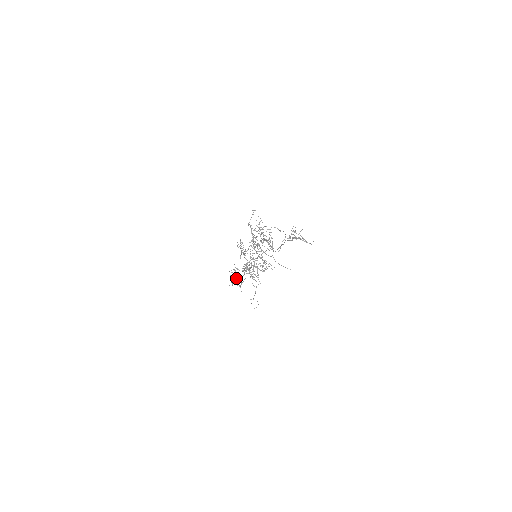
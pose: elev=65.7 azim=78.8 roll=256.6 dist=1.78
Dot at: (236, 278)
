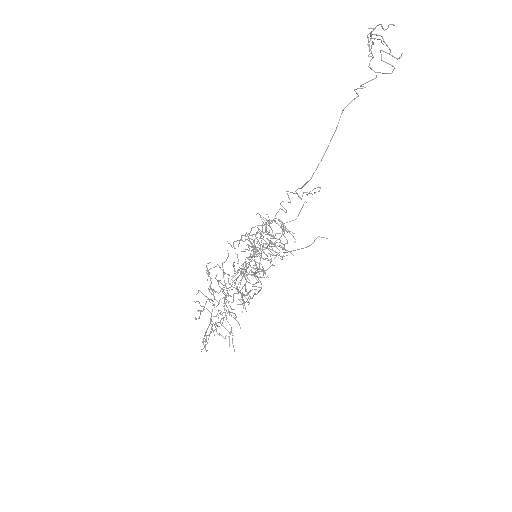
Dot at: (209, 300)
